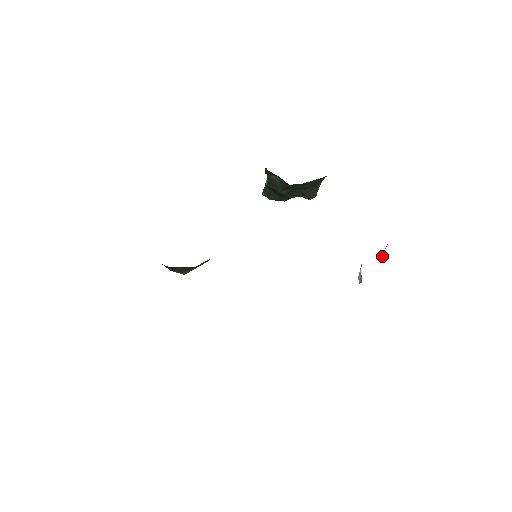
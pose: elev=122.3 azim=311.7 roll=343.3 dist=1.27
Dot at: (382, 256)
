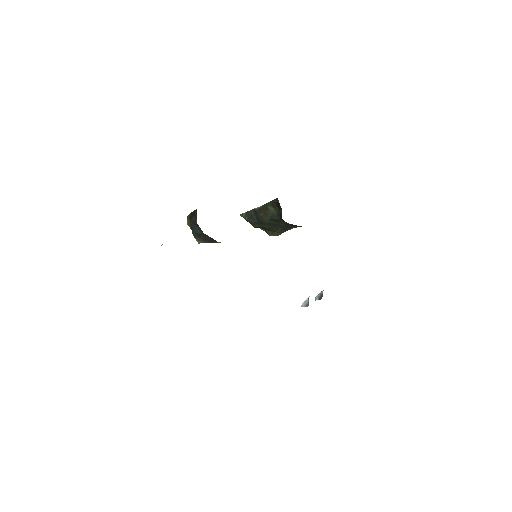
Dot at: (318, 296)
